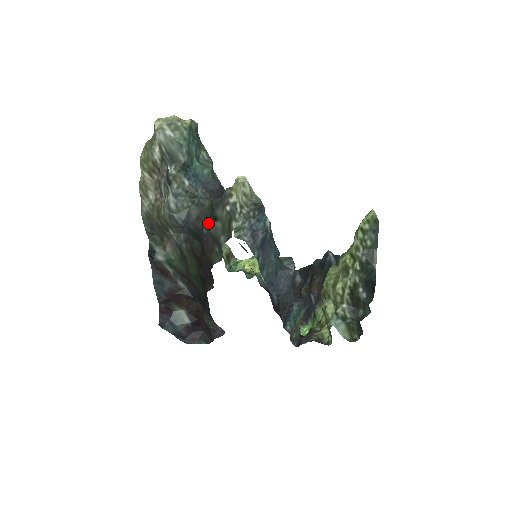
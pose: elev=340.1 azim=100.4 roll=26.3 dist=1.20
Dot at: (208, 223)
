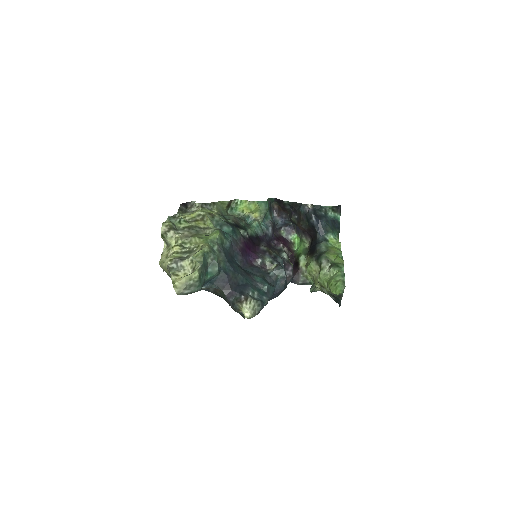
Dot at: (224, 299)
